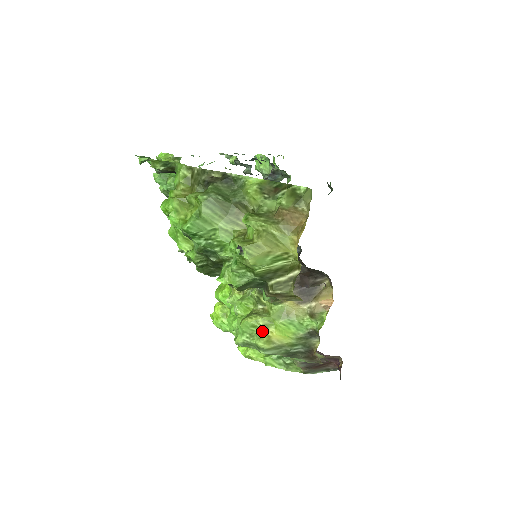
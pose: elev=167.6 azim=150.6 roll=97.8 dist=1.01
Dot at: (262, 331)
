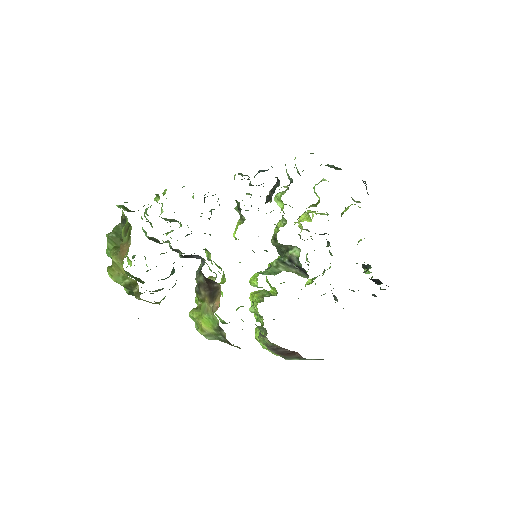
Dot at: (197, 322)
